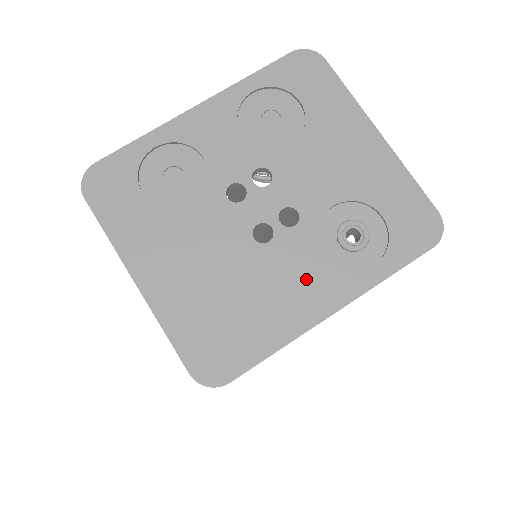
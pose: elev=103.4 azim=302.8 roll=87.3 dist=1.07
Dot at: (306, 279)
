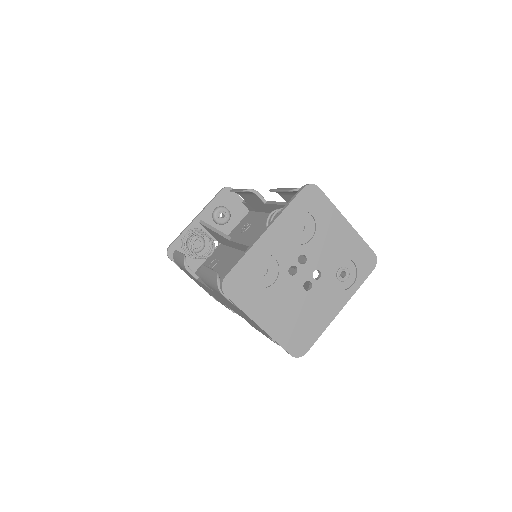
Dot at: (328, 300)
